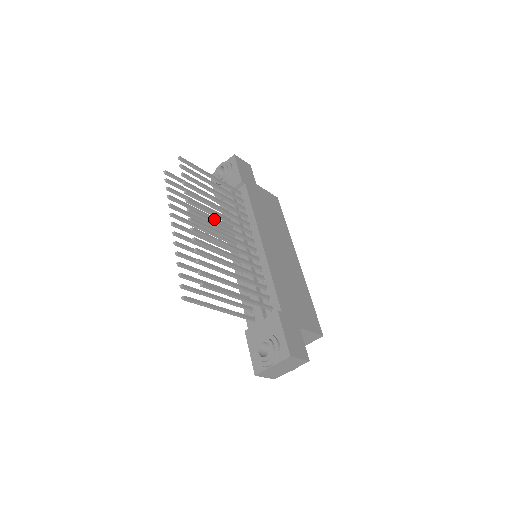
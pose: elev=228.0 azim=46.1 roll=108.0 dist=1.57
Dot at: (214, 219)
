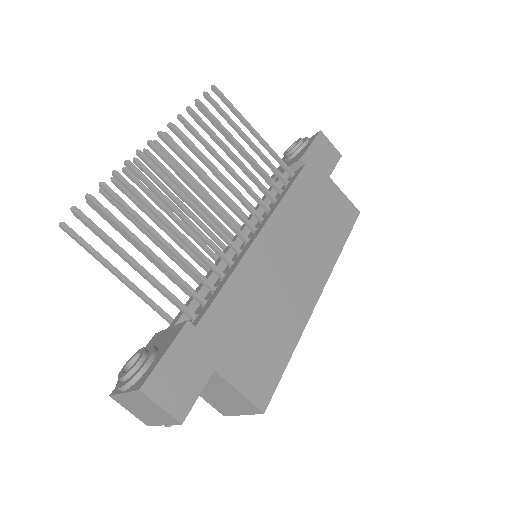
Dot at: occluded
